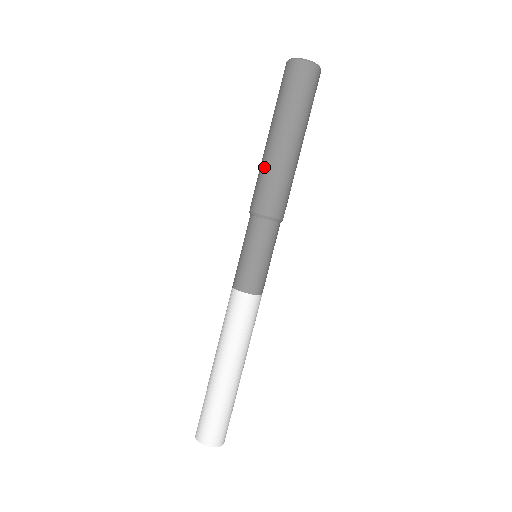
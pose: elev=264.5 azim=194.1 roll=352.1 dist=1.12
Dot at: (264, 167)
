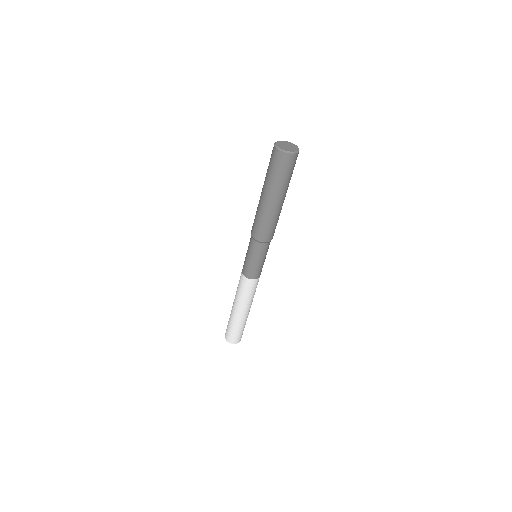
Dot at: occluded
